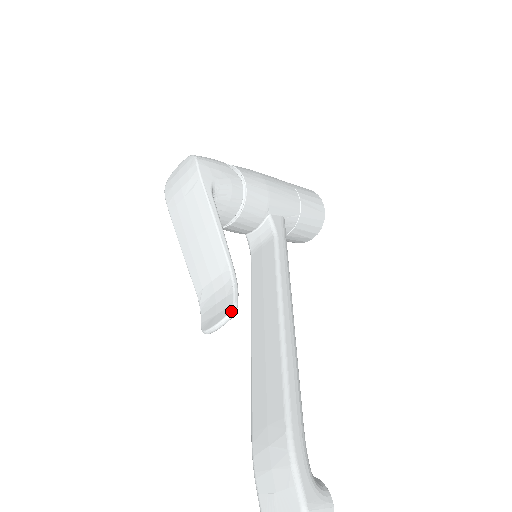
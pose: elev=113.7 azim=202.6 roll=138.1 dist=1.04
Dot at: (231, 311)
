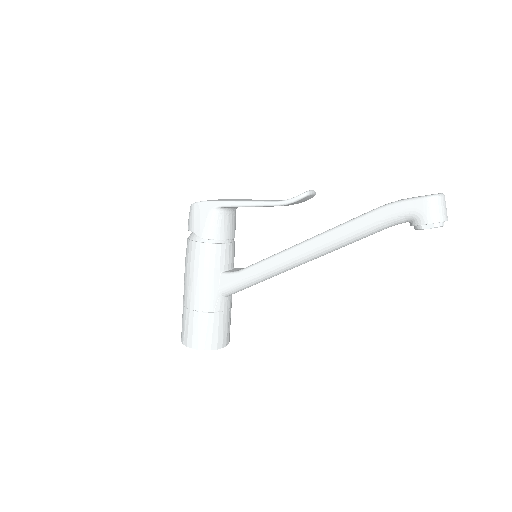
Dot at: occluded
